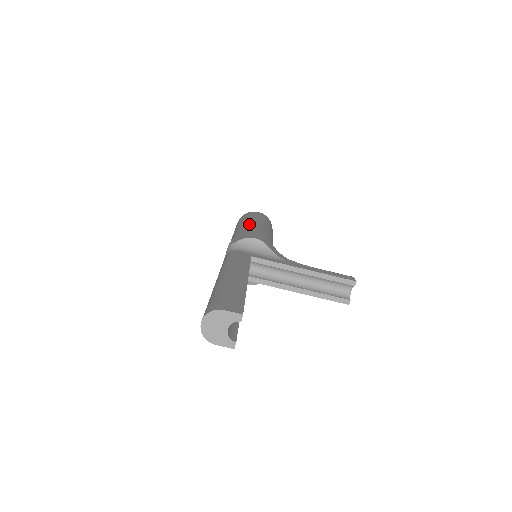
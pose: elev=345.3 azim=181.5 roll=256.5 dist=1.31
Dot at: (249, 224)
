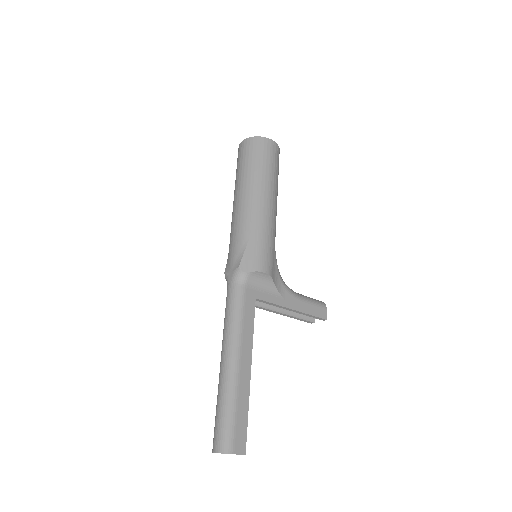
Dot at: (261, 208)
